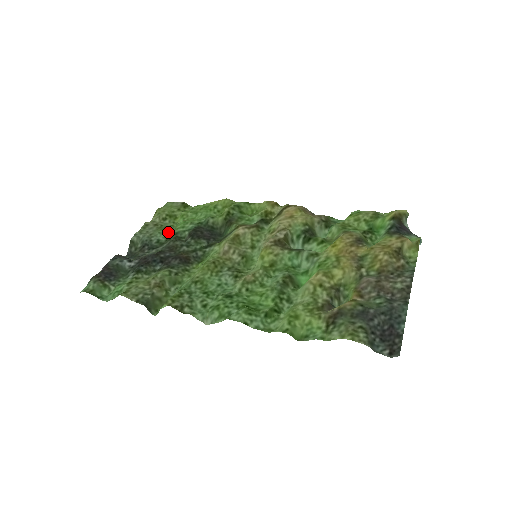
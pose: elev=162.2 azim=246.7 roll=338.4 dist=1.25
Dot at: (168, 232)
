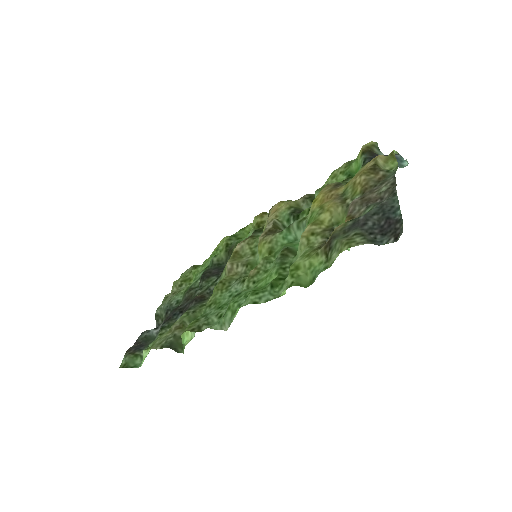
Dot at: (184, 290)
